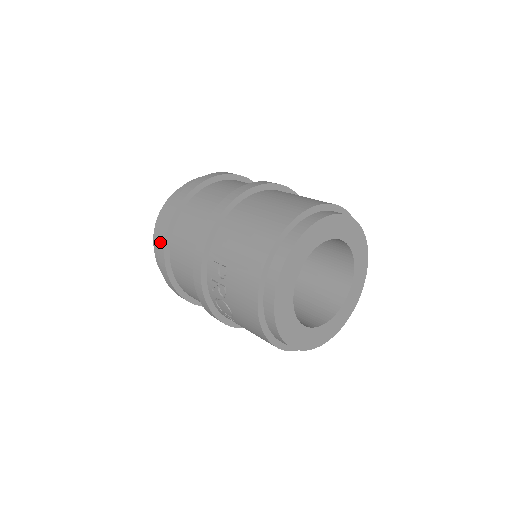
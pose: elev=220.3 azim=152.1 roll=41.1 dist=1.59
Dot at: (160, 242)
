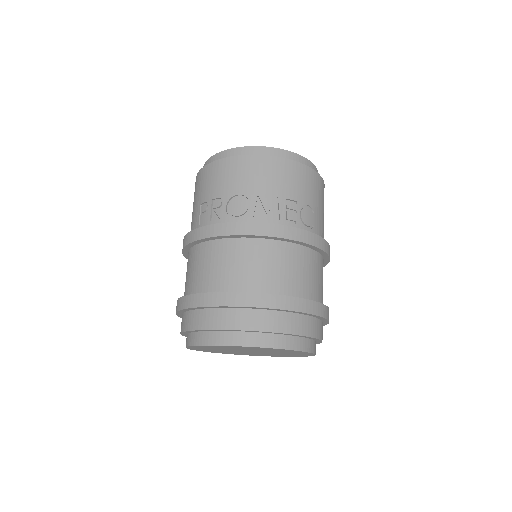
Dot at: (187, 304)
